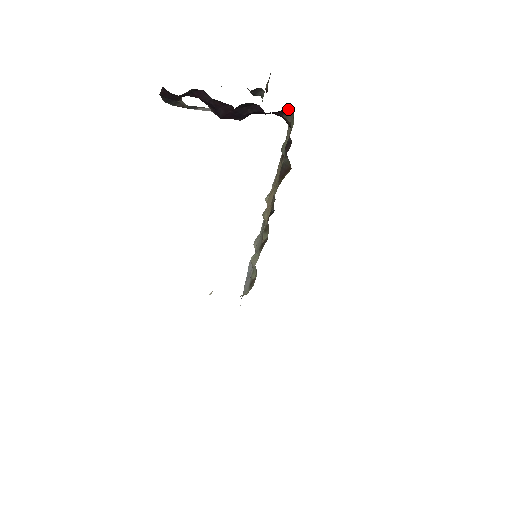
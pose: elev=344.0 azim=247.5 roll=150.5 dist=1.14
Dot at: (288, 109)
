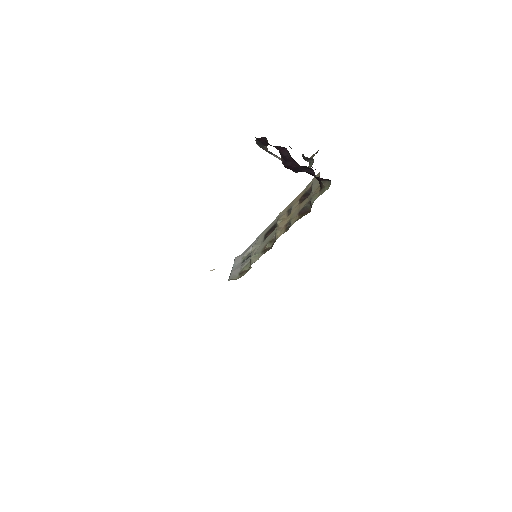
Dot at: (328, 179)
